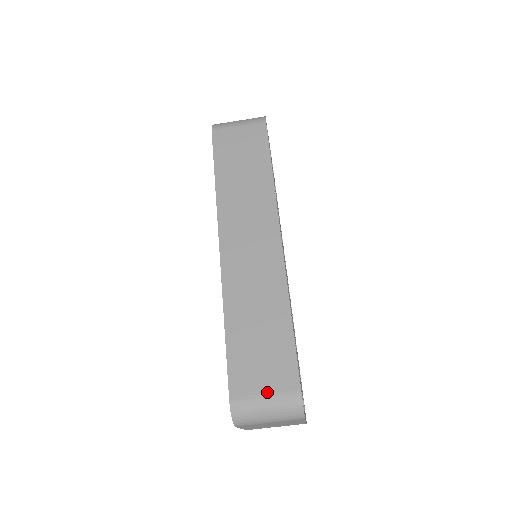
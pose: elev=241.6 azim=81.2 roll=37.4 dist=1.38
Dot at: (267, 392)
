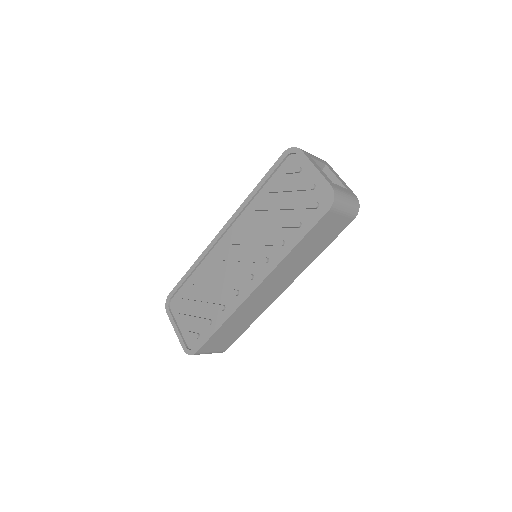
Dot at: (213, 351)
